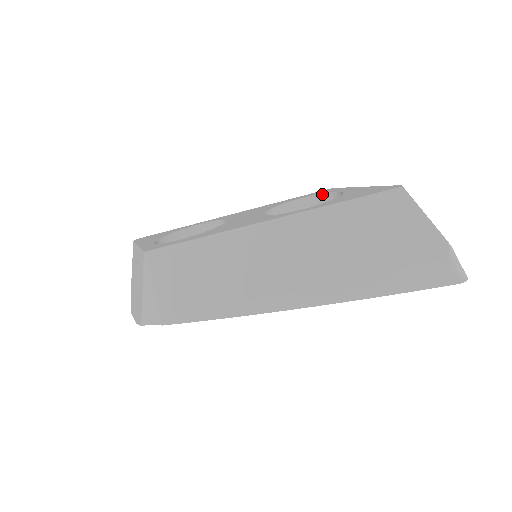
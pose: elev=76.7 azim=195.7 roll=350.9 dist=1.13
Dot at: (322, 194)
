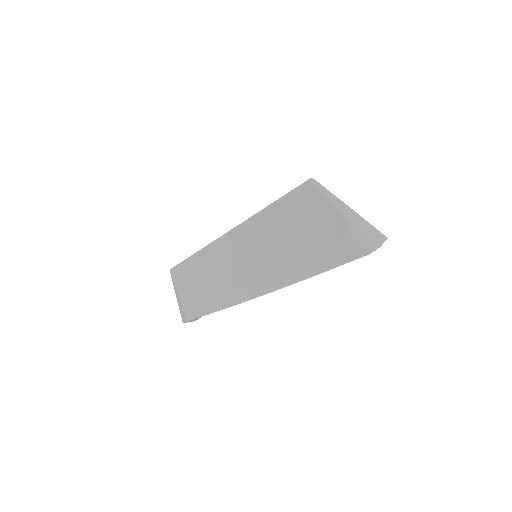
Dot at: occluded
